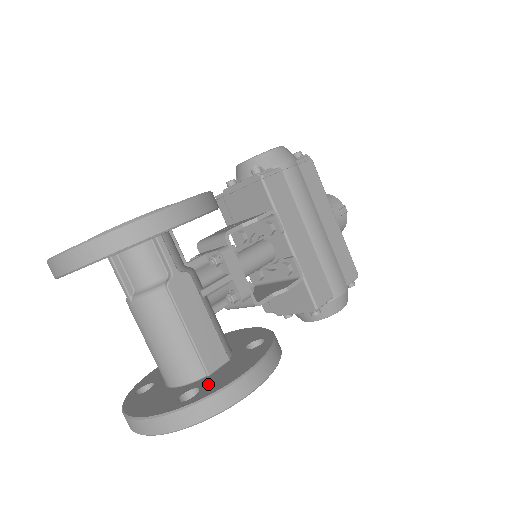
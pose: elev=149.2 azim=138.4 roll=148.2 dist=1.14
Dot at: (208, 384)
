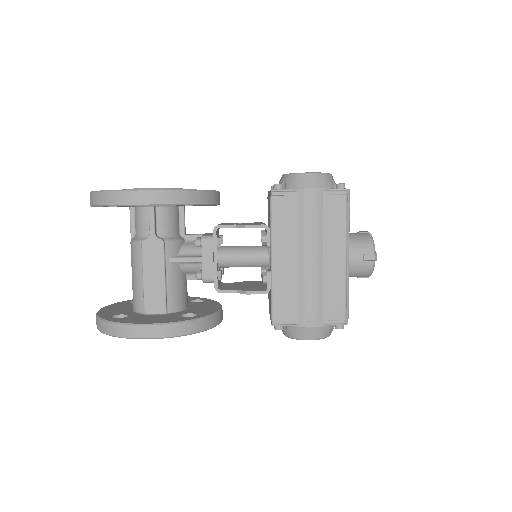
Dot at: (131, 317)
